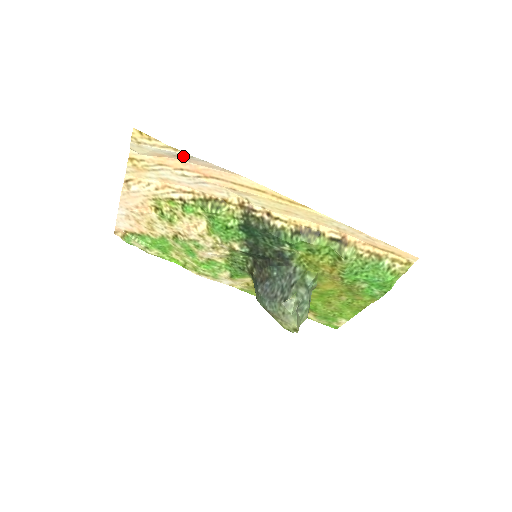
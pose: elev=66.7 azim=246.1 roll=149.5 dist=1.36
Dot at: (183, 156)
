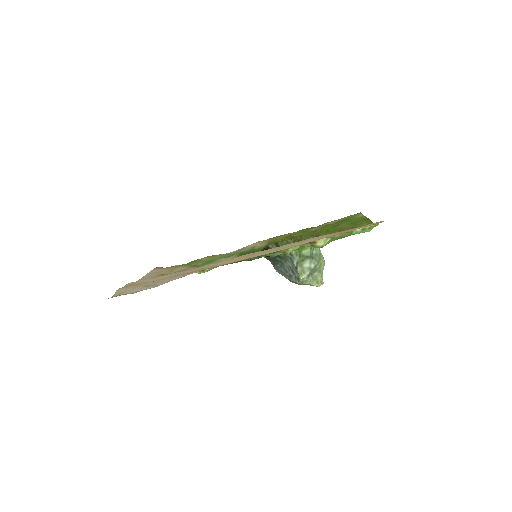
Dot at: (151, 286)
